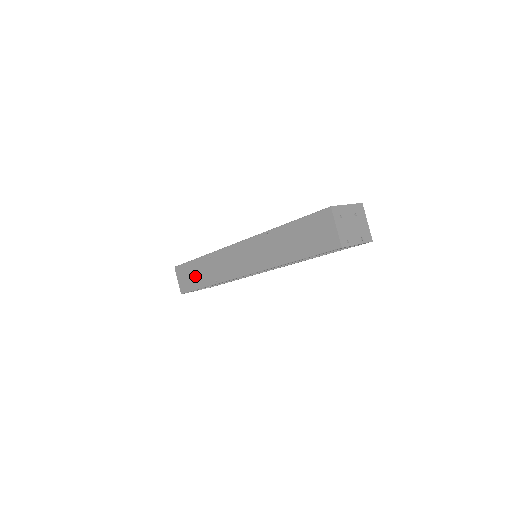
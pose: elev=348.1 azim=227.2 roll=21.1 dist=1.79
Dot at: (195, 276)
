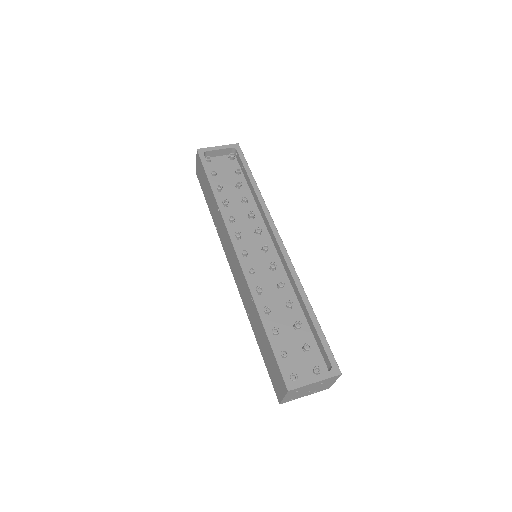
Dot at: (206, 191)
